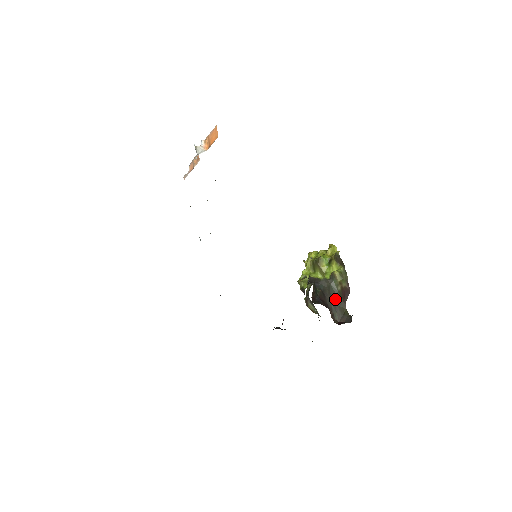
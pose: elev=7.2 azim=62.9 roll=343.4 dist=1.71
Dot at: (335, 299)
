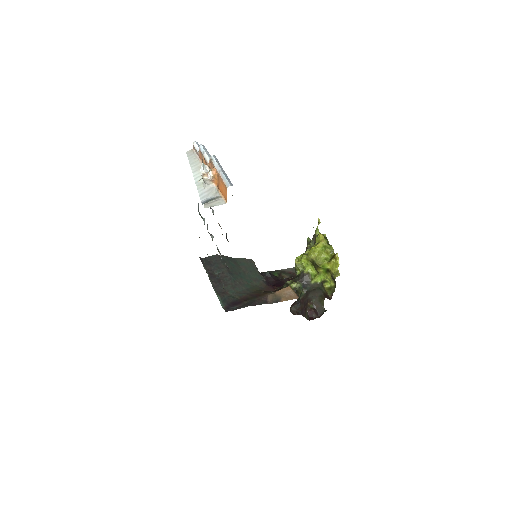
Dot at: (318, 292)
